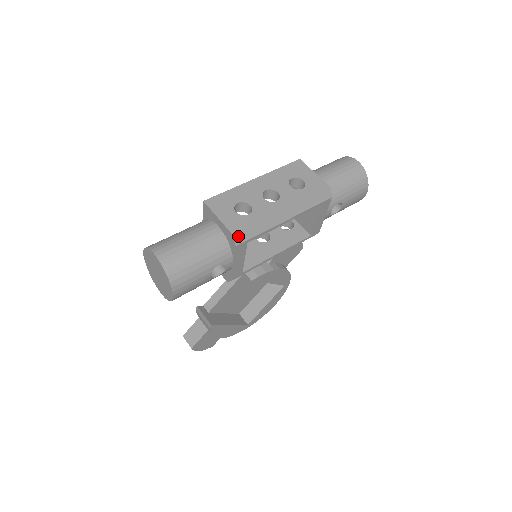
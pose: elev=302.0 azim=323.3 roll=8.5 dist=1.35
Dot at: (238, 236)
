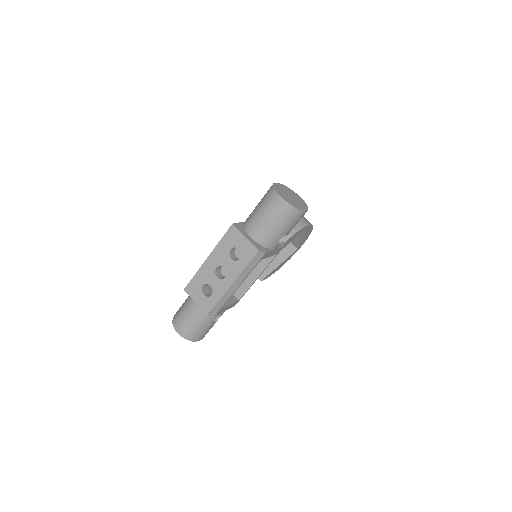
Dot at: (211, 313)
